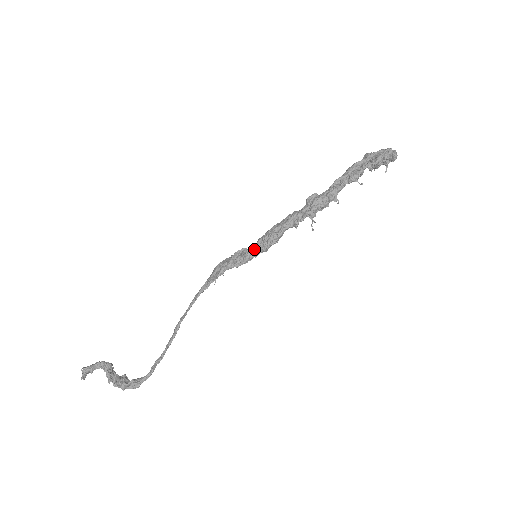
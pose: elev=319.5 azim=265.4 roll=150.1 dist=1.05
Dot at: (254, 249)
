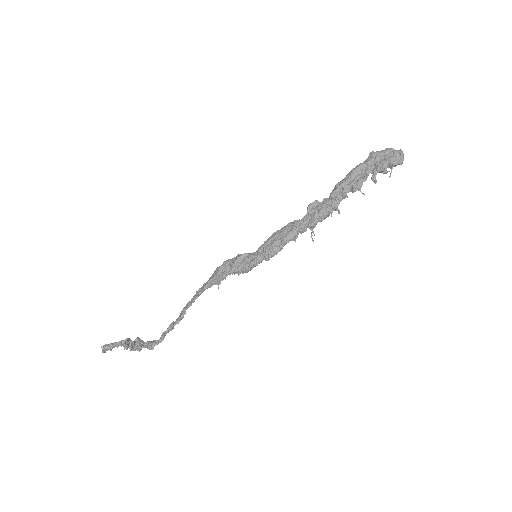
Dot at: (255, 260)
